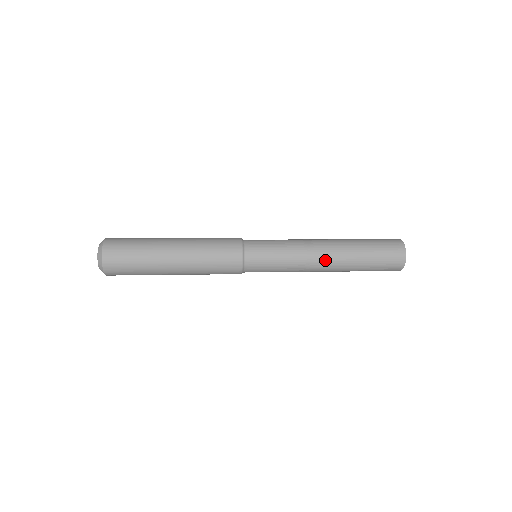
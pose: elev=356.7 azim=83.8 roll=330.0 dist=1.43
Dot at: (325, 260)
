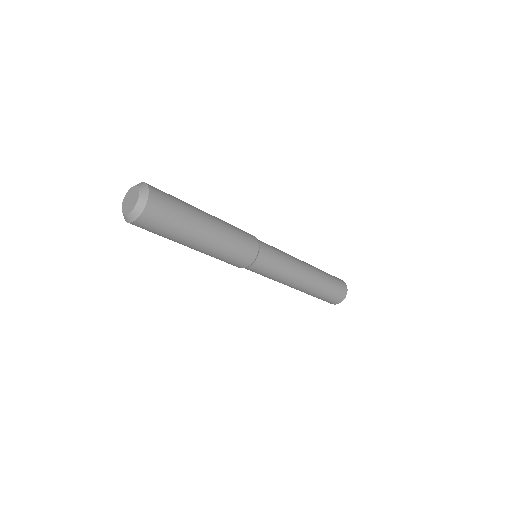
Dot at: (307, 269)
